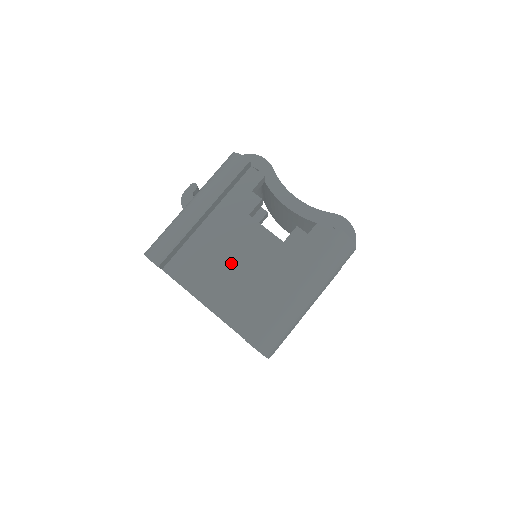
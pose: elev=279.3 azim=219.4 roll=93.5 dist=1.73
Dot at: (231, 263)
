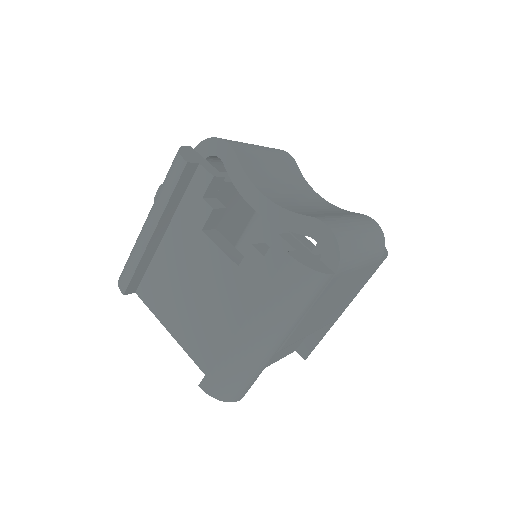
Dot at: (190, 290)
